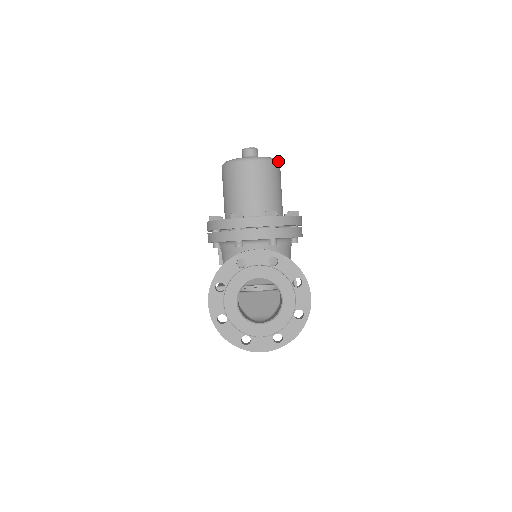
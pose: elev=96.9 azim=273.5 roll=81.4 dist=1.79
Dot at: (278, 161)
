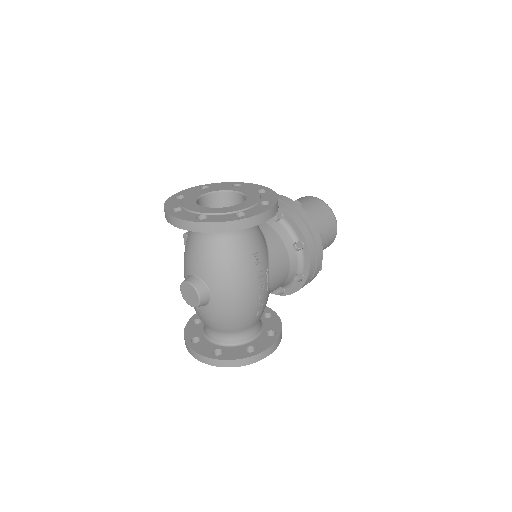
Dot at: (336, 220)
